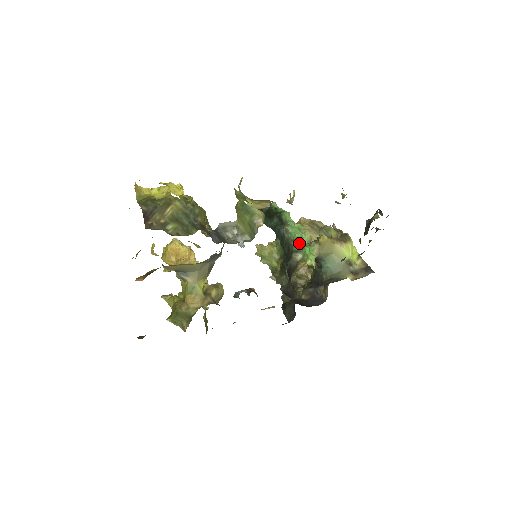
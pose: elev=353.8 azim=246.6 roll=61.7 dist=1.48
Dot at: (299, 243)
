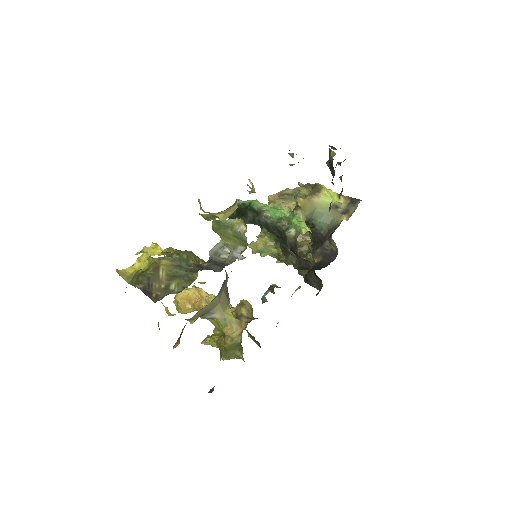
Dot at: (284, 220)
